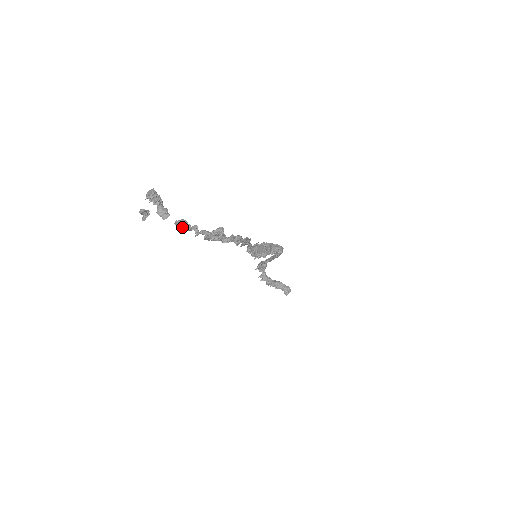
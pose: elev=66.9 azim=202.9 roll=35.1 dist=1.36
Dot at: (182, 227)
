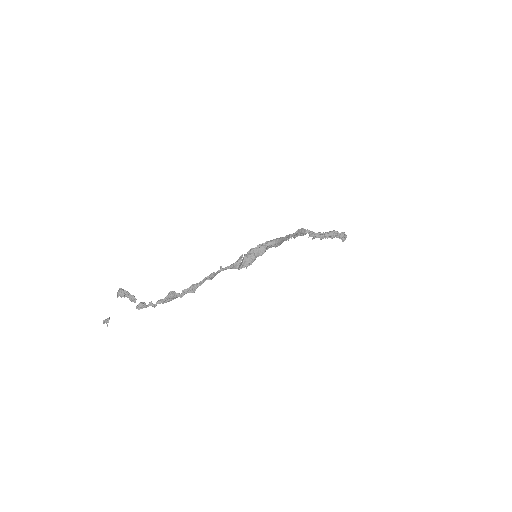
Dot at: occluded
